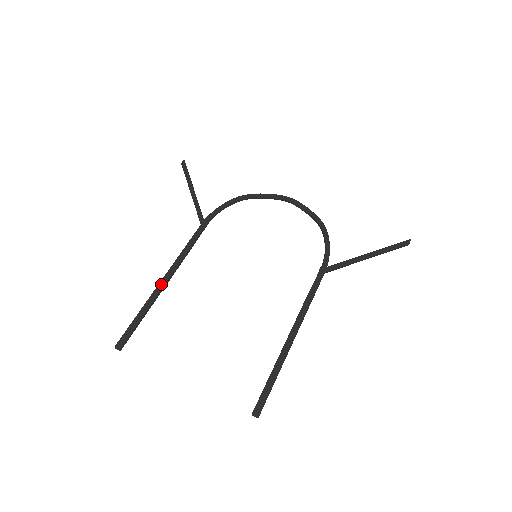
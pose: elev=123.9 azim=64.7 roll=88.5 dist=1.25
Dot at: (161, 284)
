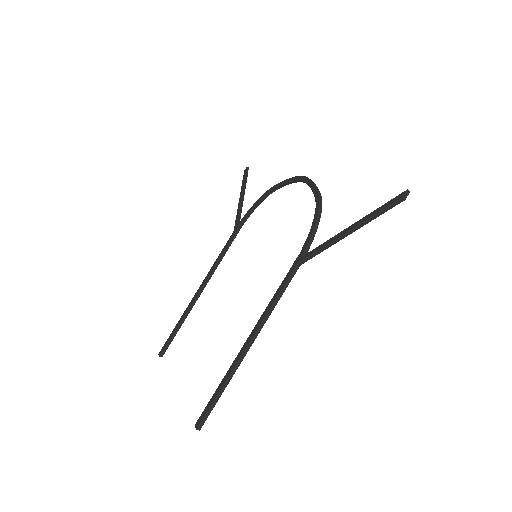
Dot at: (194, 297)
